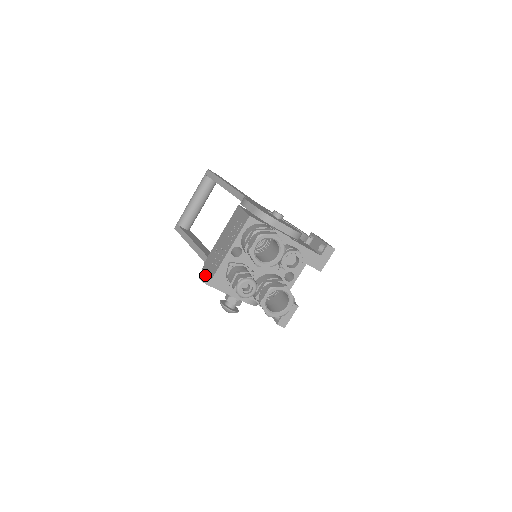
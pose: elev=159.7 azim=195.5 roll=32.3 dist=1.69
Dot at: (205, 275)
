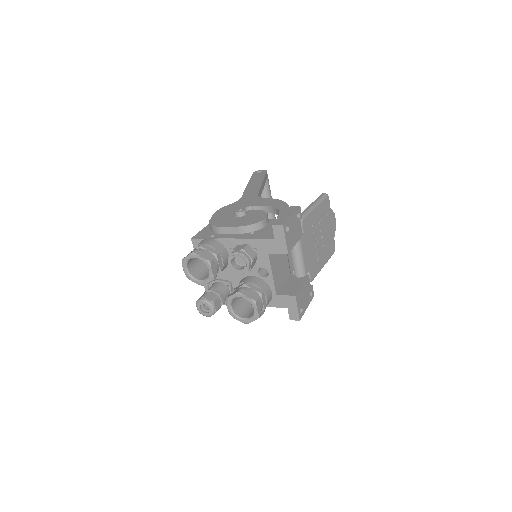
Dot at: occluded
